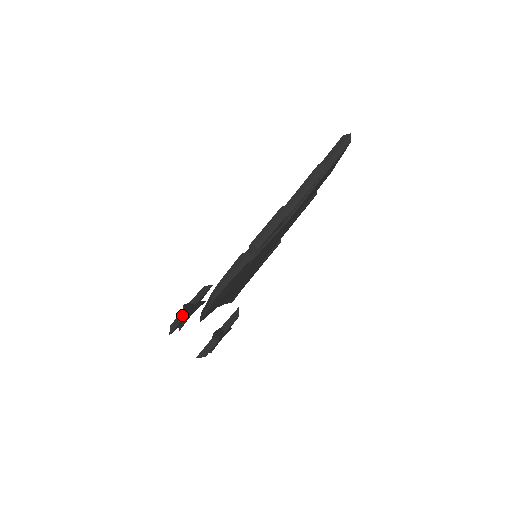
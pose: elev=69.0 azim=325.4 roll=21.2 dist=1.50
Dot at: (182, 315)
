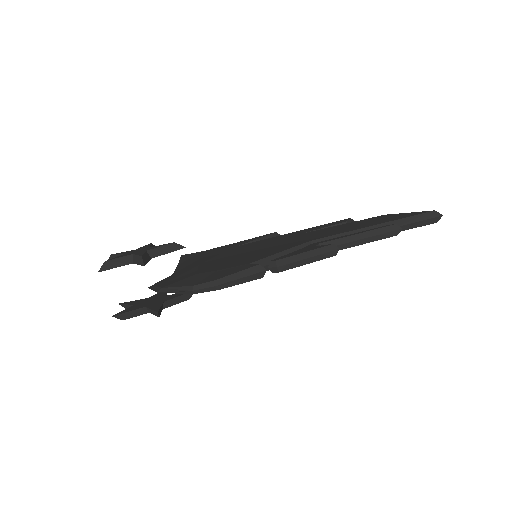
Dot at: (128, 259)
